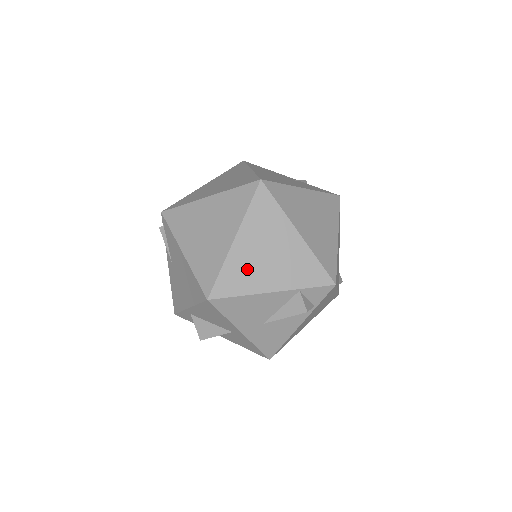
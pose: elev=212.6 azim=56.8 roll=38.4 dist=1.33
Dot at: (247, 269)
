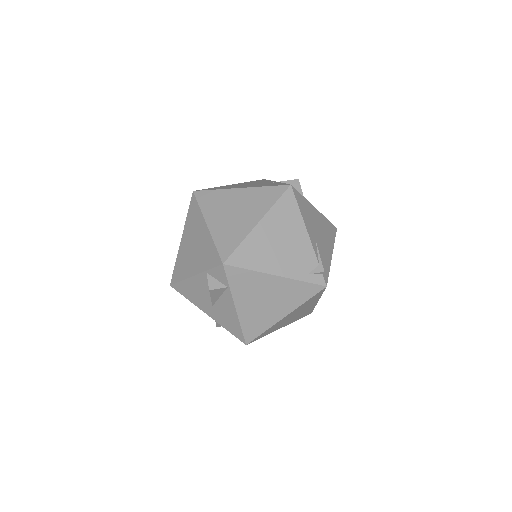
Dot at: (185, 260)
